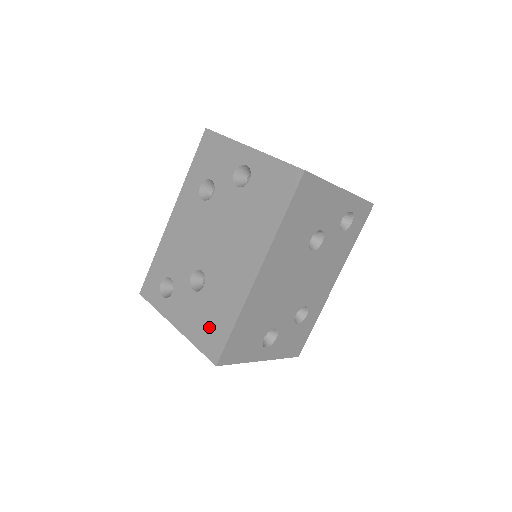
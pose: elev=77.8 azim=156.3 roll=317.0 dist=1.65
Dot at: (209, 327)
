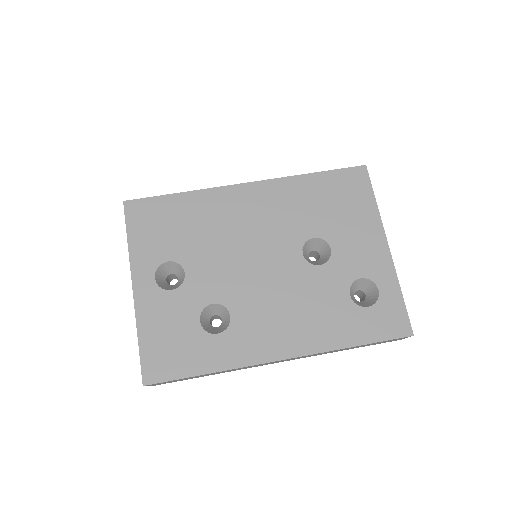
Dot at: occluded
